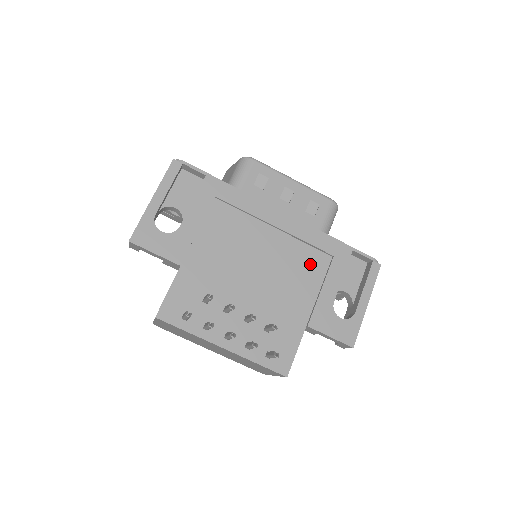
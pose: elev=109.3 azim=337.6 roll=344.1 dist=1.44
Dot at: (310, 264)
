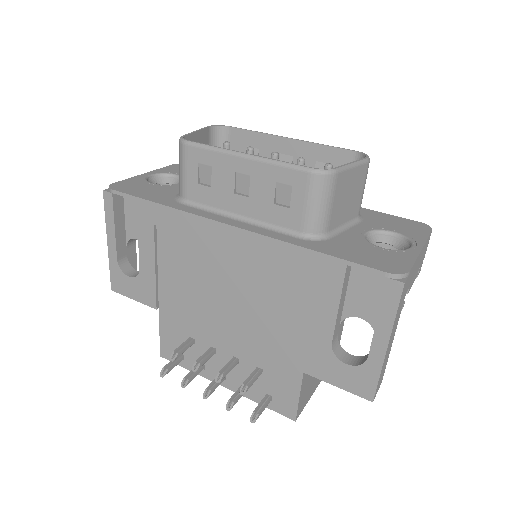
Dot at: (289, 291)
